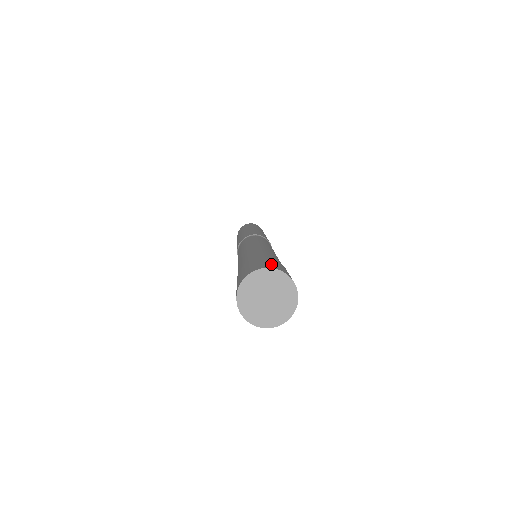
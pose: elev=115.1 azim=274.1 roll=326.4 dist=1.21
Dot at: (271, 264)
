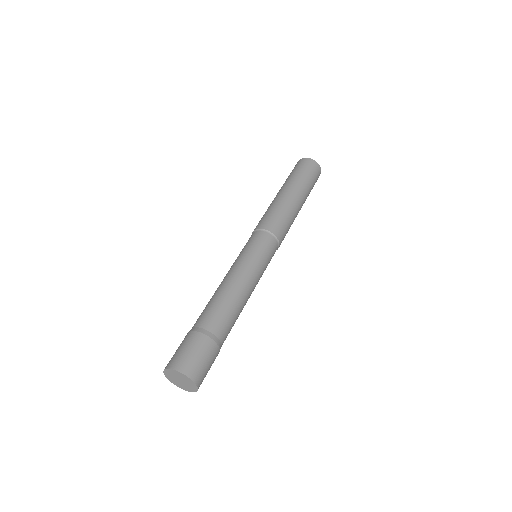
Dot at: (202, 371)
